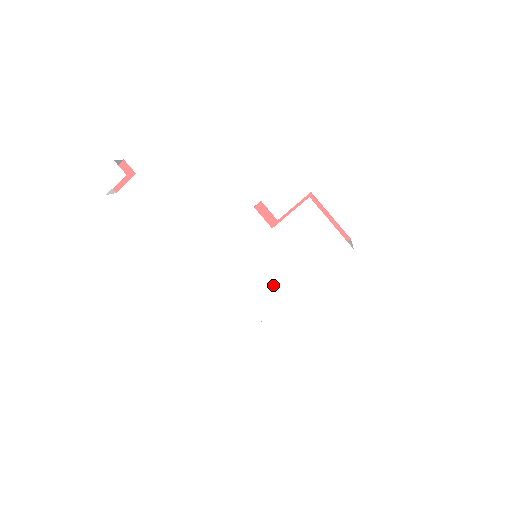
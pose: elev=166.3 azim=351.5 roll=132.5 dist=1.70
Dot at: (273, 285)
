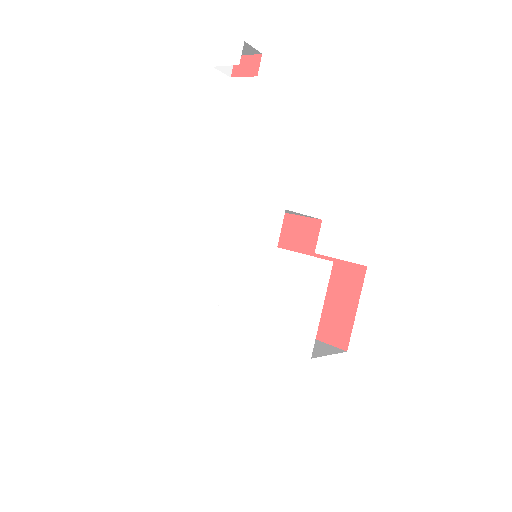
Dot at: (228, 293)
